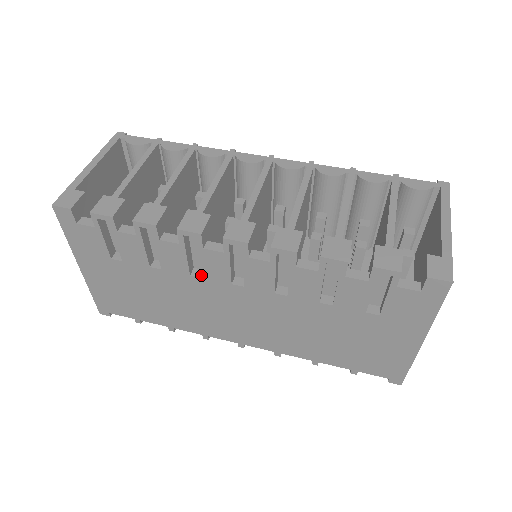
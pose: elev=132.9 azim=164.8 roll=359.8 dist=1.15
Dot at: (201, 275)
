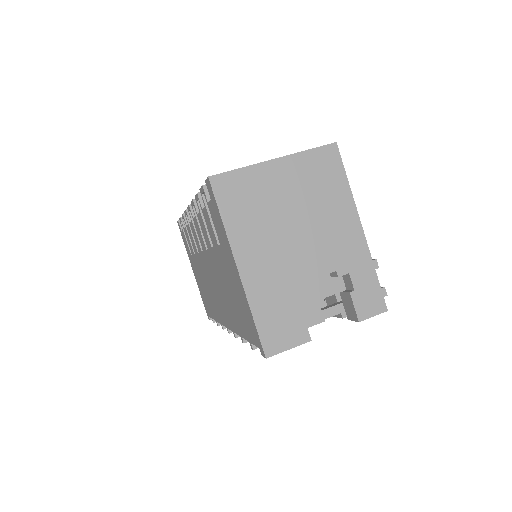
Dot at: (198, 250)
